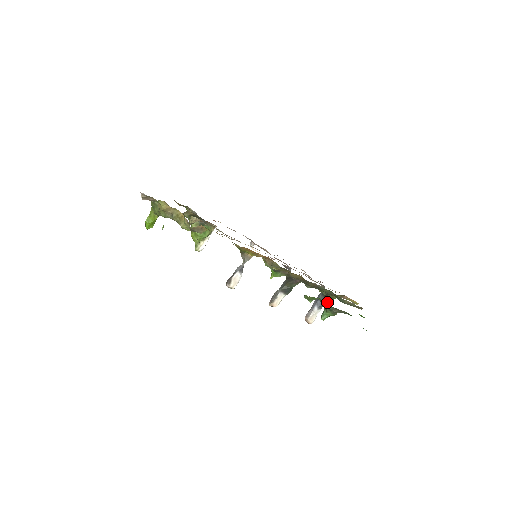
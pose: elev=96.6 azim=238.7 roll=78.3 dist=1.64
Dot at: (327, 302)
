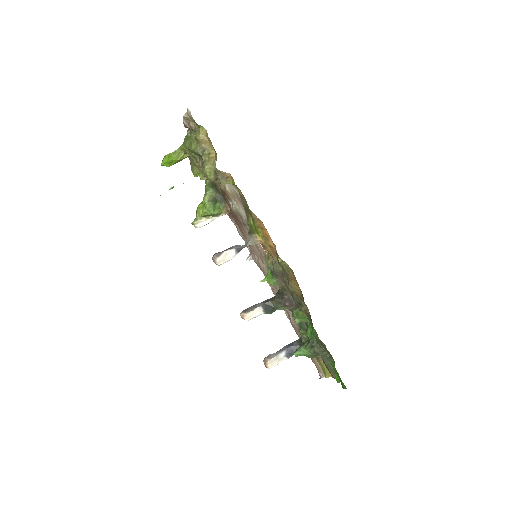
Dot at: occluded
